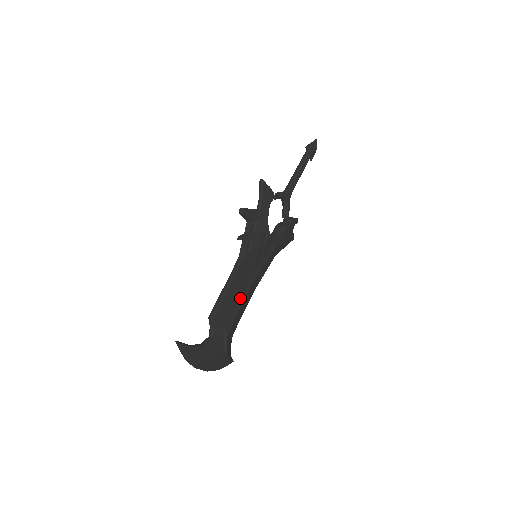
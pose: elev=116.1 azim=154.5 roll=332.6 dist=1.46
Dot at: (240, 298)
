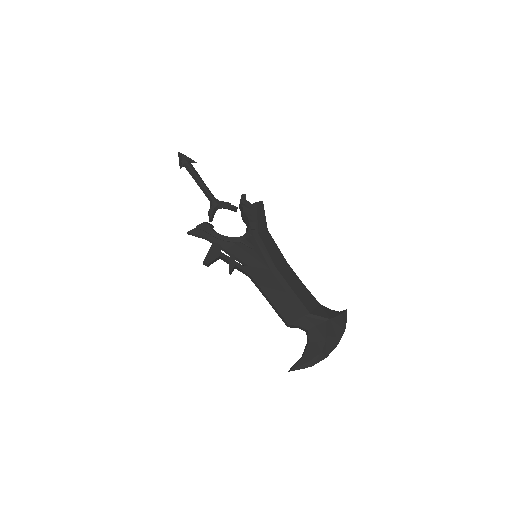
Dot at: (284, 288)
